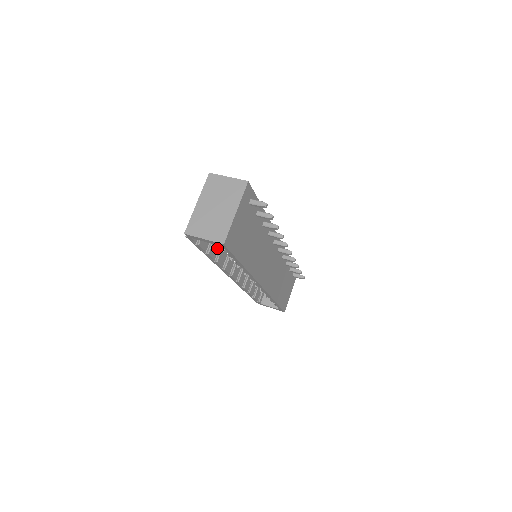
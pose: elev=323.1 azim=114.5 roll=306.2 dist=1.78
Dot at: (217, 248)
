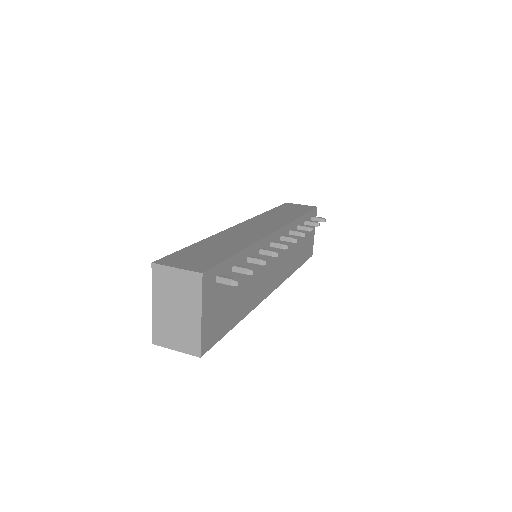
Dot at: occluded
